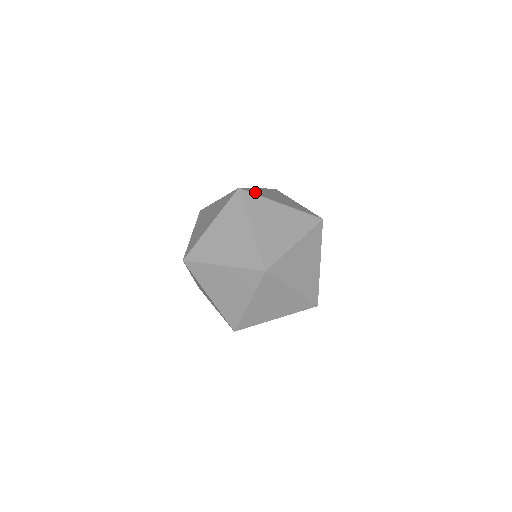
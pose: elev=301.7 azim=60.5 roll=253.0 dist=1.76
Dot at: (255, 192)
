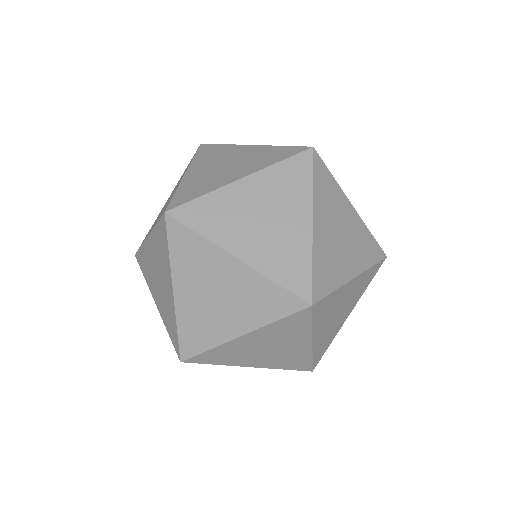
Dot at: occluded
